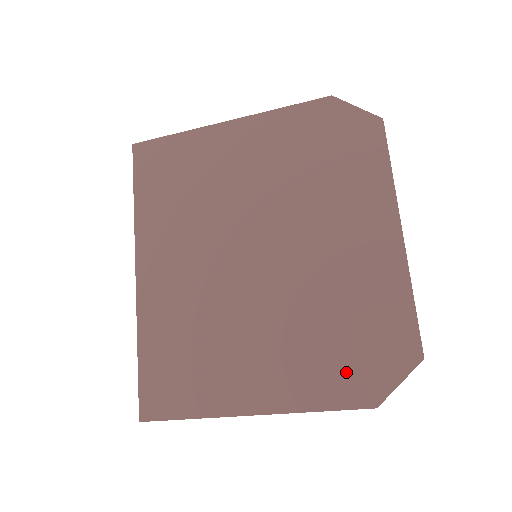
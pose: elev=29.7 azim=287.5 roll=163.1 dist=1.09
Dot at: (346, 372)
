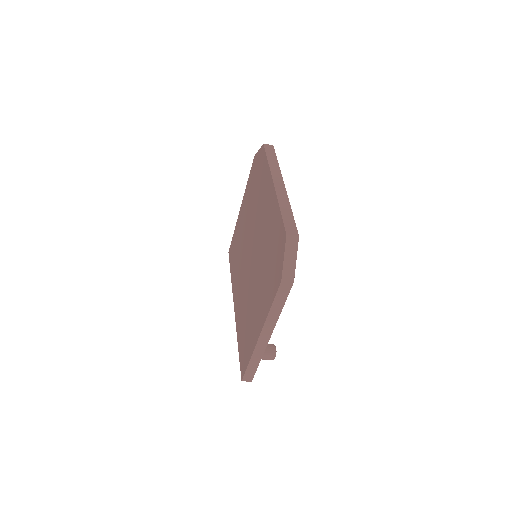
Dot at: (273, 275)
